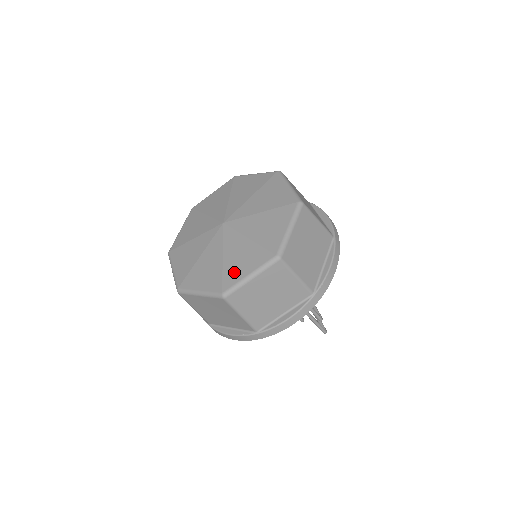
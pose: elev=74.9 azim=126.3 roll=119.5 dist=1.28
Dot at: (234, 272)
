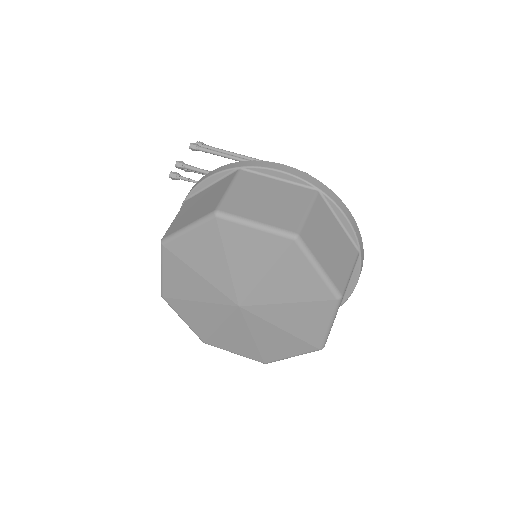
Dot at: (310, 332)
